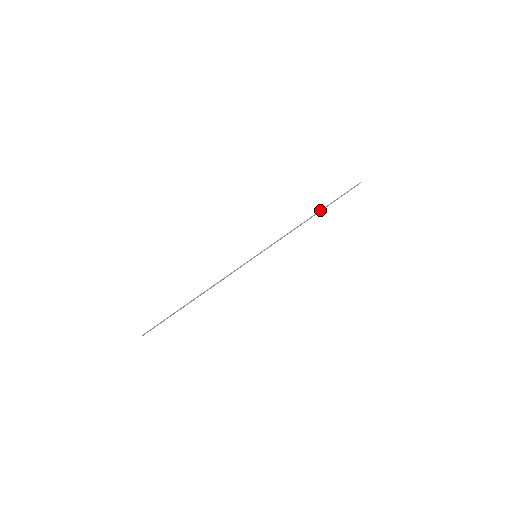
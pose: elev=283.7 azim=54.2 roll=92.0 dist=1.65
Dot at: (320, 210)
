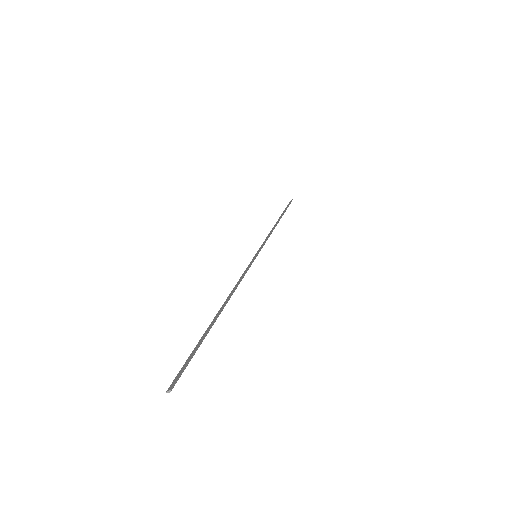
Dot at: (281, 216)
